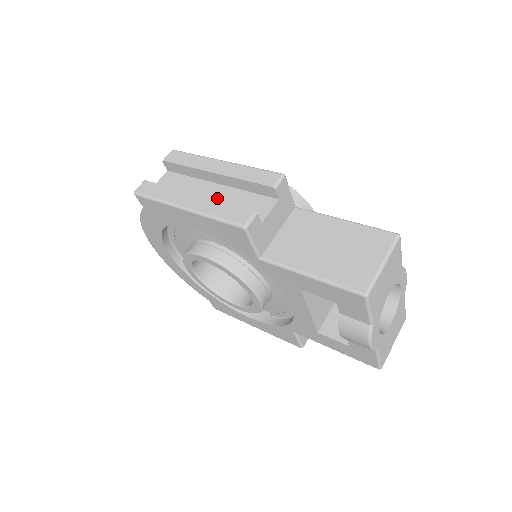
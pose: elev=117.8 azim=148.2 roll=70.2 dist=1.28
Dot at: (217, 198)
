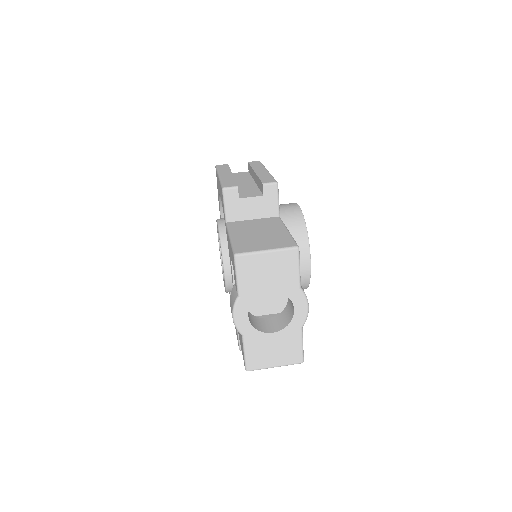
Dot at: (244, 185)
